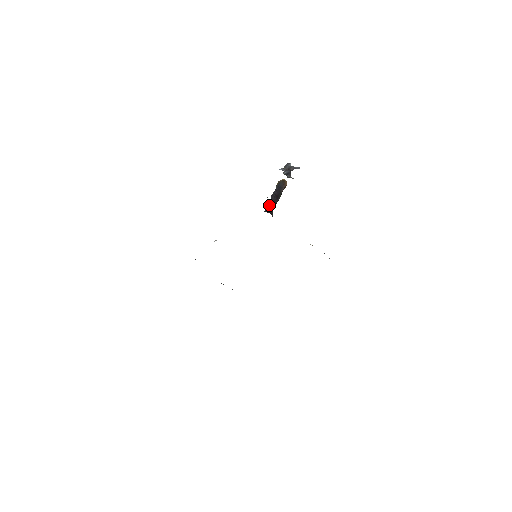
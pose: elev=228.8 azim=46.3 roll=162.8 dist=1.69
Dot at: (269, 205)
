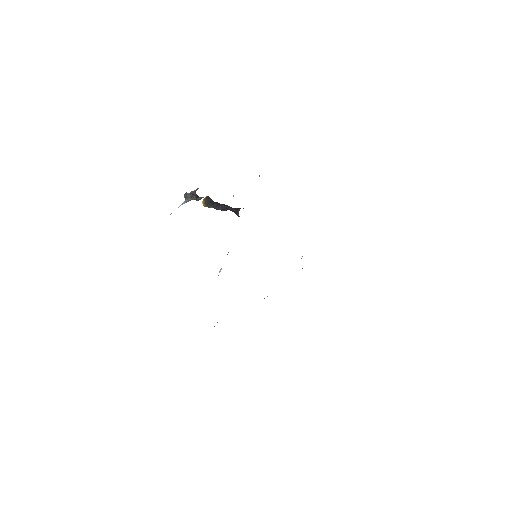
Dot at: (231, 208)
